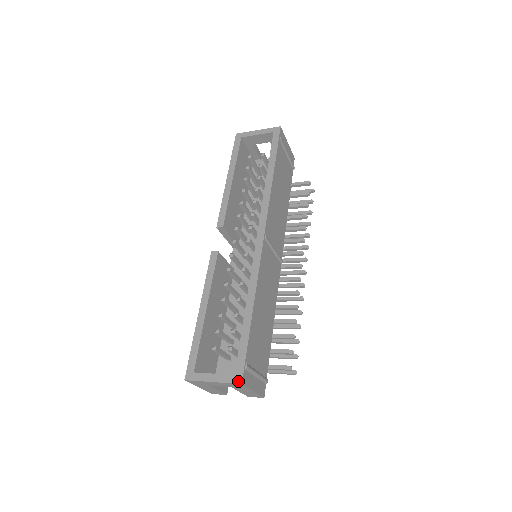
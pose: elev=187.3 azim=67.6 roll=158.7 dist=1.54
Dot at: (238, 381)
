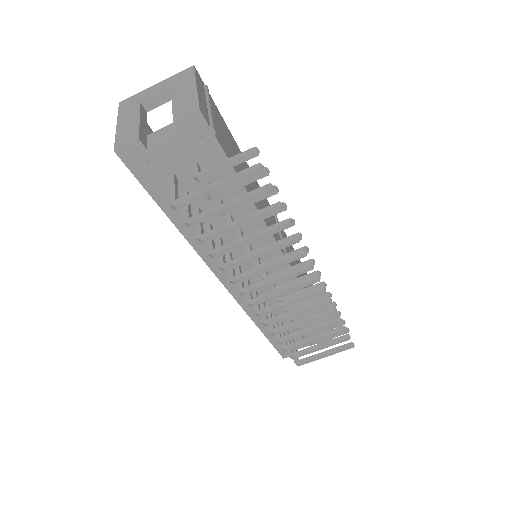
Dot at: (190, 70)
